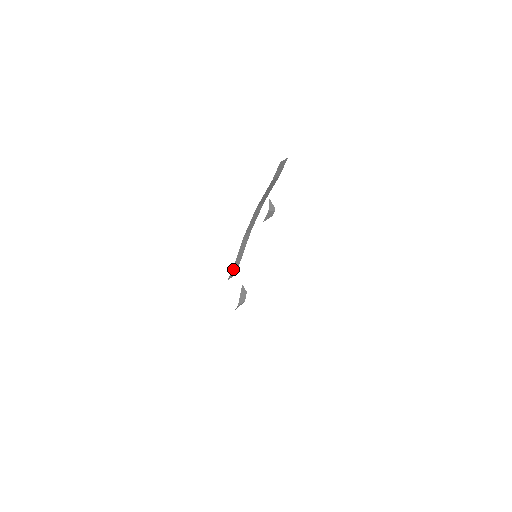
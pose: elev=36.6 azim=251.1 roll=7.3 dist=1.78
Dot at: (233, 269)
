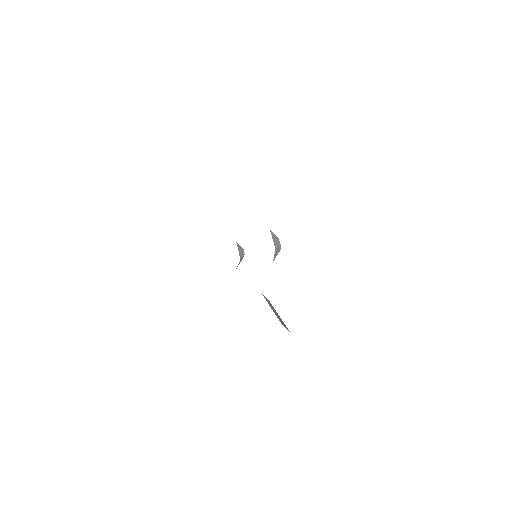
Dot at: occluded
